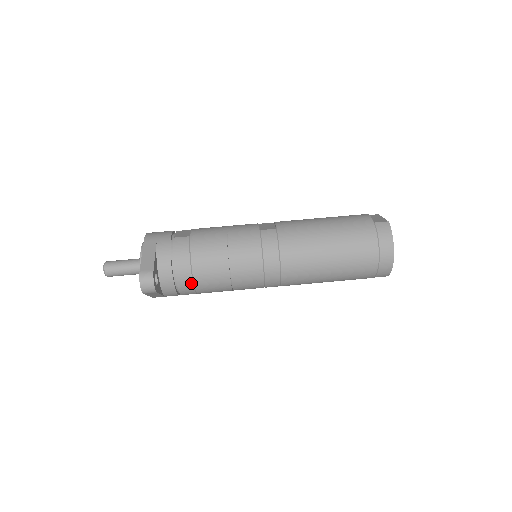
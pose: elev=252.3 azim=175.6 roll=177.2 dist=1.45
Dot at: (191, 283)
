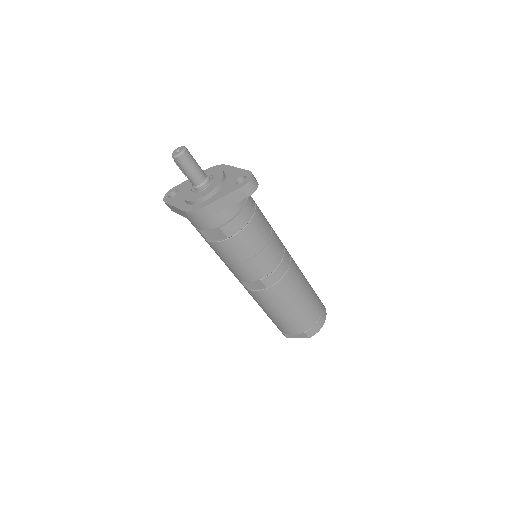
Dot at: (247, 221)
